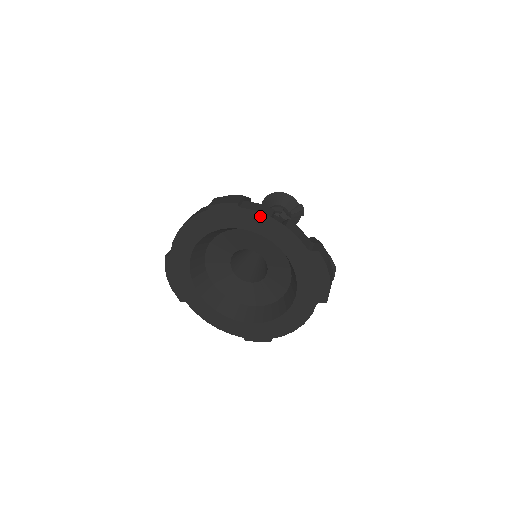
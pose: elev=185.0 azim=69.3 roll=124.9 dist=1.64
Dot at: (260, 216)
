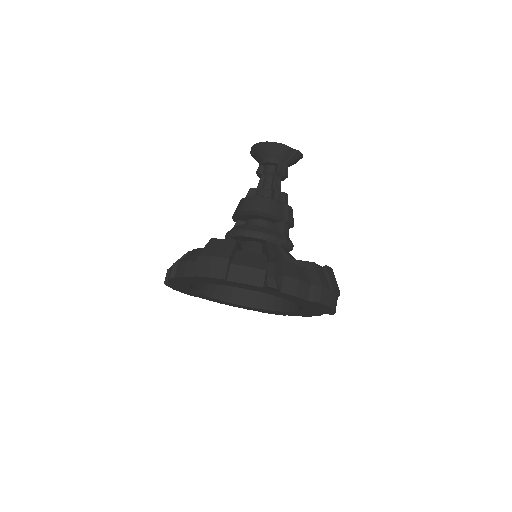
Dot at: (252, 286)
